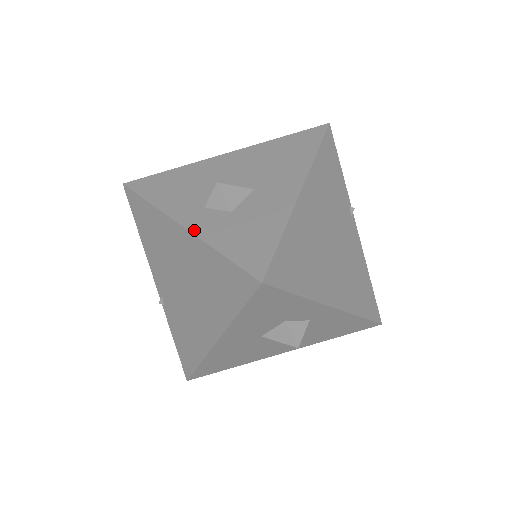
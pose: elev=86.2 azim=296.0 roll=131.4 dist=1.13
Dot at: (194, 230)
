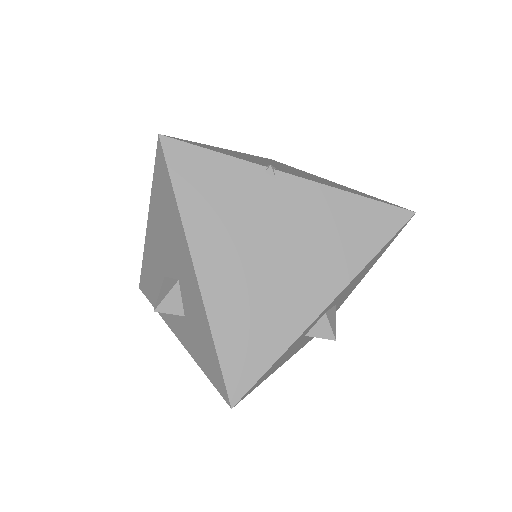
Dot at: (183, 344)
